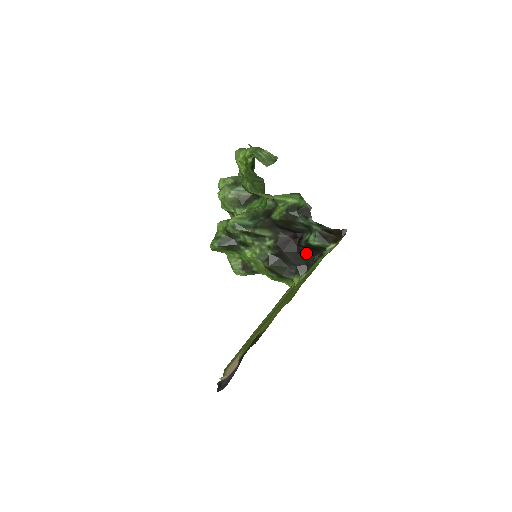
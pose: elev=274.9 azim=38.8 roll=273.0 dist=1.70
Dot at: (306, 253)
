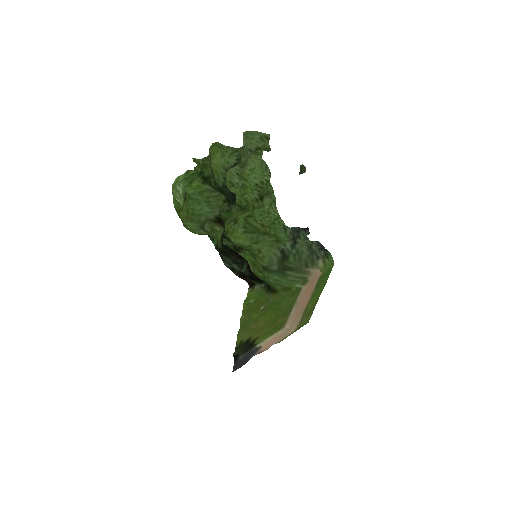
Dot at: (259, 278)
